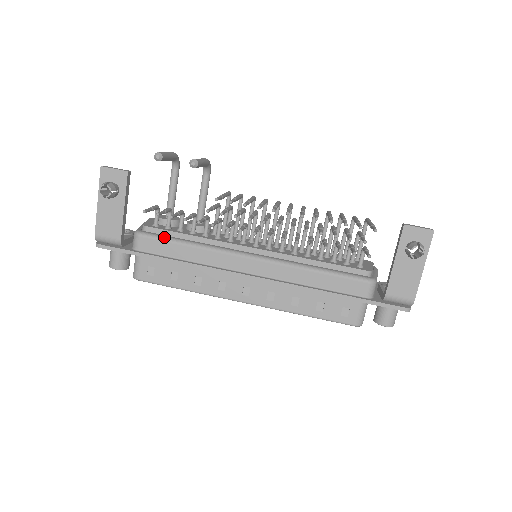
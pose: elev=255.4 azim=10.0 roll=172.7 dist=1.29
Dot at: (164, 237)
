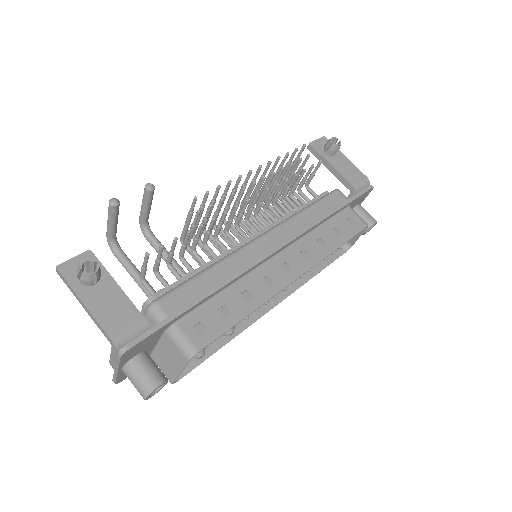
Dot at: (180, 284)
